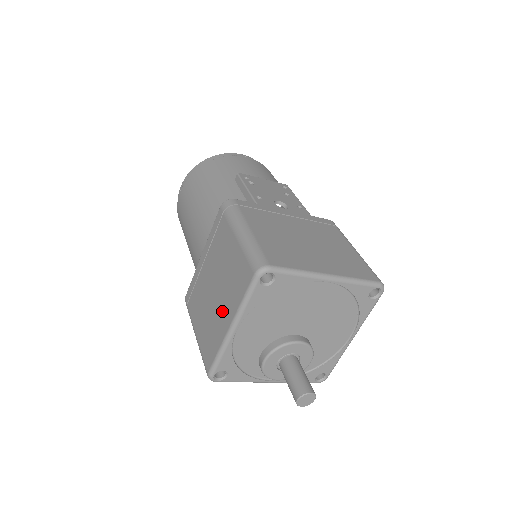
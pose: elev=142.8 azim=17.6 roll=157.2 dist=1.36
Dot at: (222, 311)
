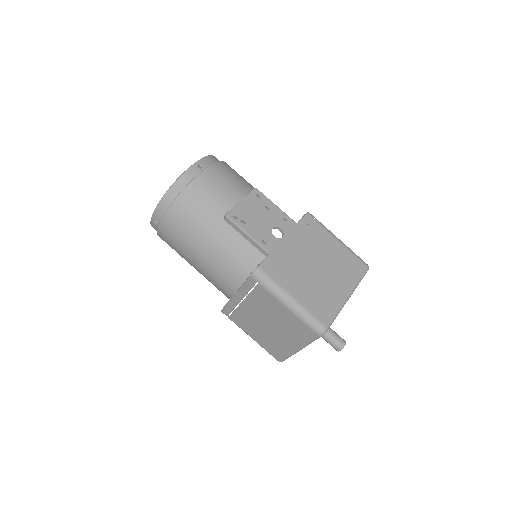
Dot at: (284, 339)
